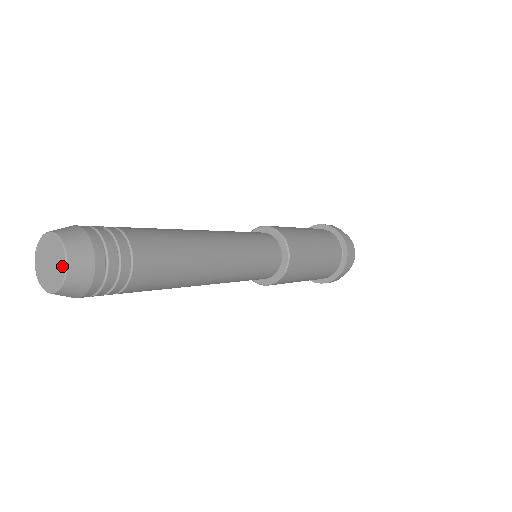
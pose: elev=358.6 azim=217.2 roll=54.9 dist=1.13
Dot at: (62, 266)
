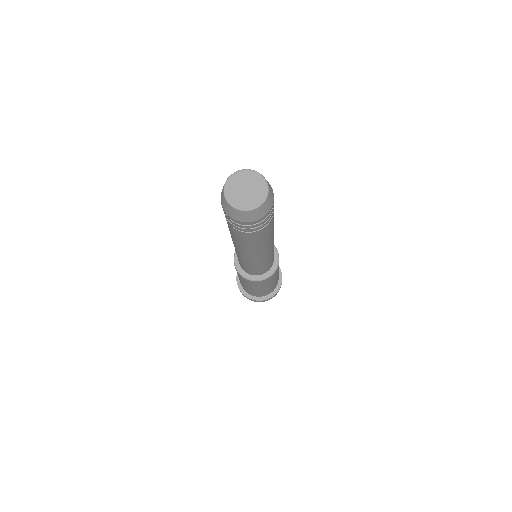
Dot at: (262, 196)
